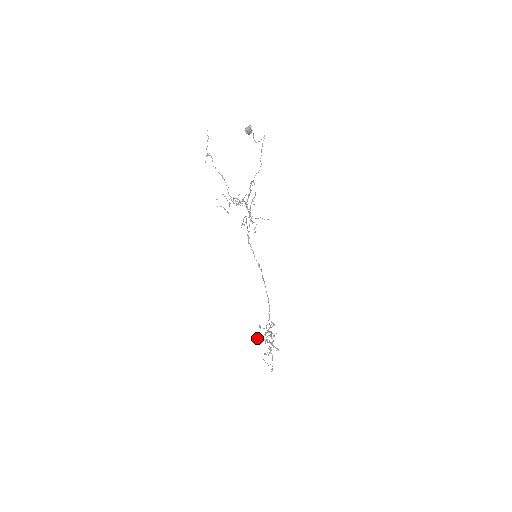
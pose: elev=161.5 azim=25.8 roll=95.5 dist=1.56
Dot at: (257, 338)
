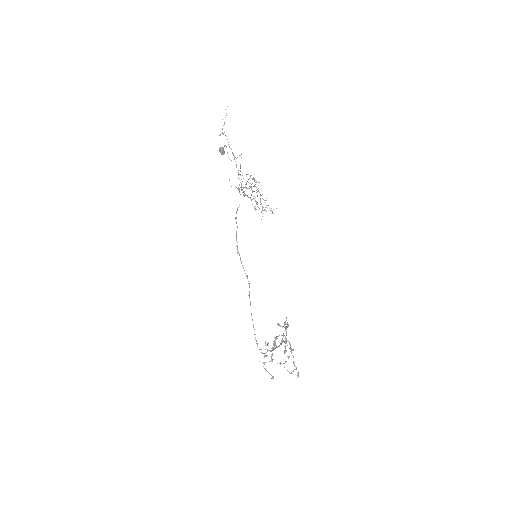
Dot at: occluded
